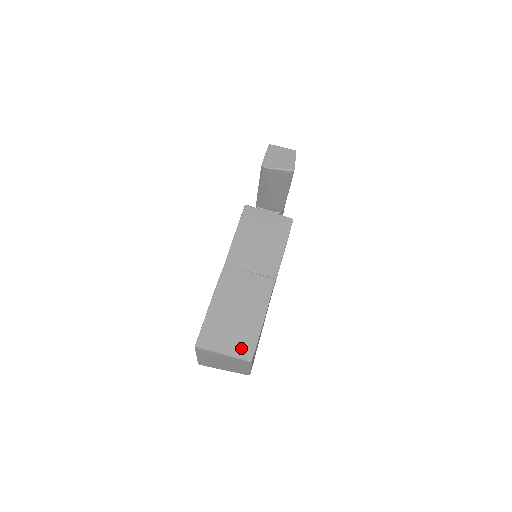
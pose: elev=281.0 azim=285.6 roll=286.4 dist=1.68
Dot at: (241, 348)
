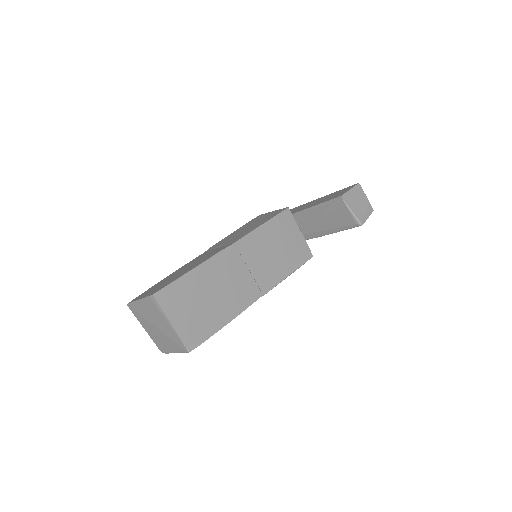
Dot at: (191, 332)
